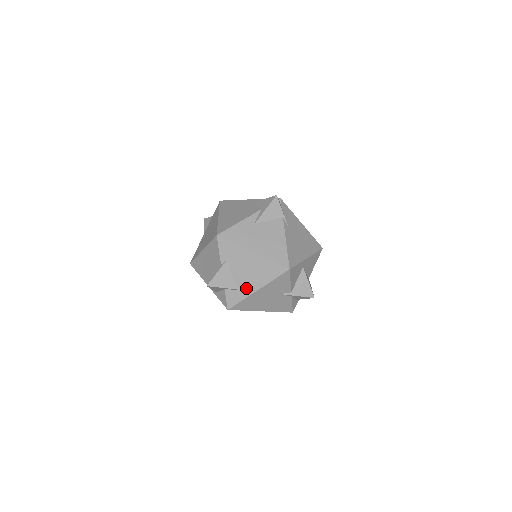
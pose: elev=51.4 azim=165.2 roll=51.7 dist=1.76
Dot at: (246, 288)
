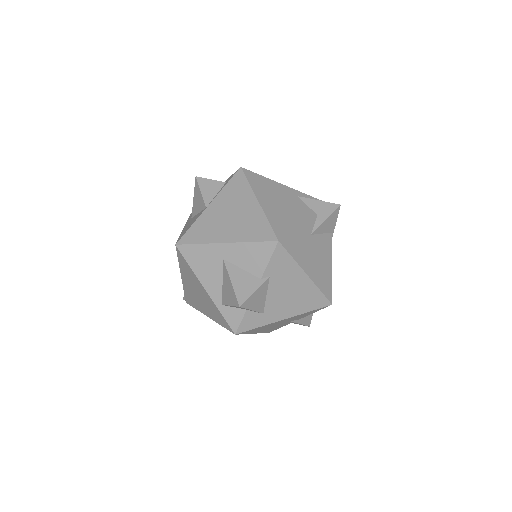
Dot at: (273, 314)
